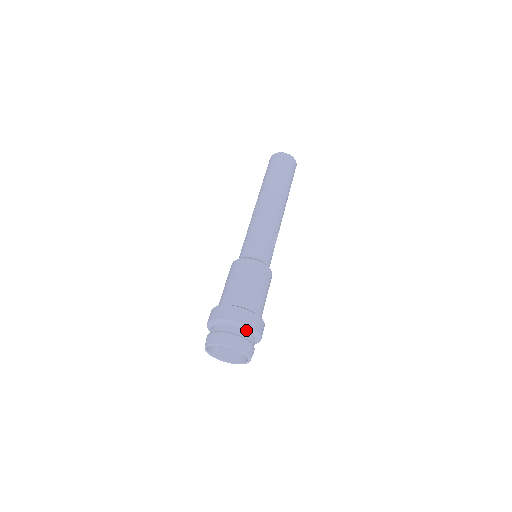
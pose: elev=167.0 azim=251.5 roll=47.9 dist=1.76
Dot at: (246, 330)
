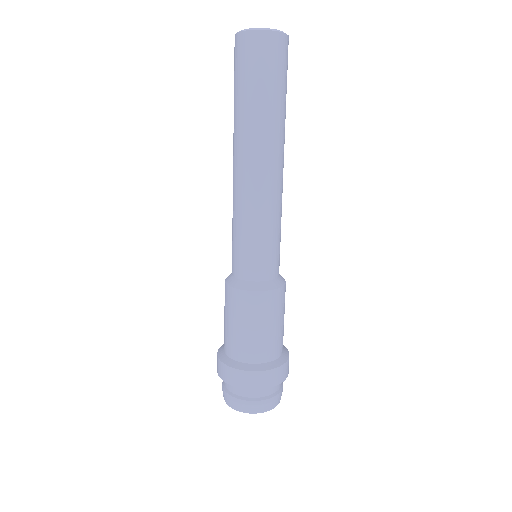
Dot at: occluded
